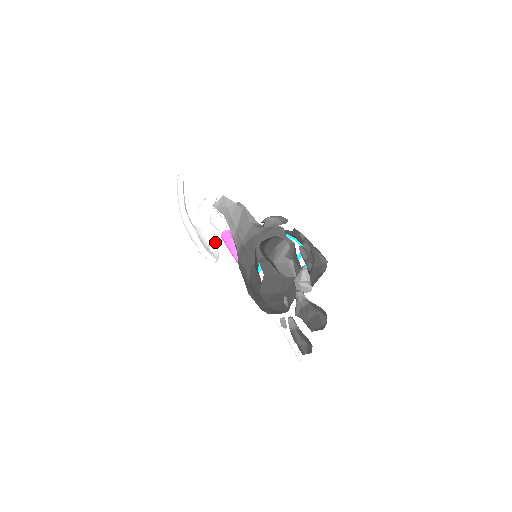
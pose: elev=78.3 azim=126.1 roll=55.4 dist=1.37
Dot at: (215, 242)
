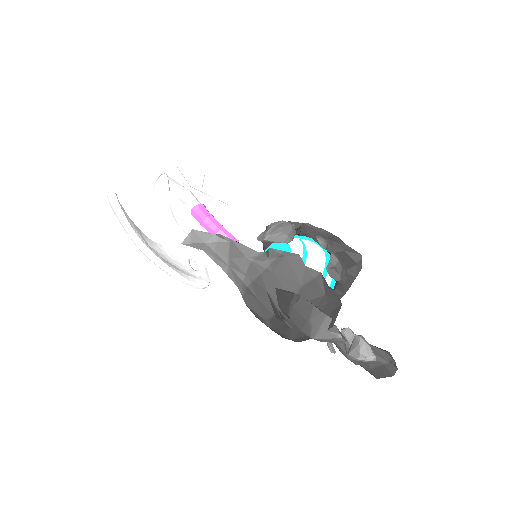
Dot at: (194, 250)
